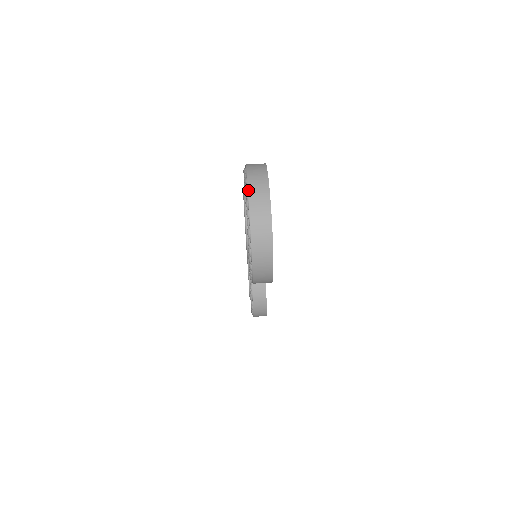
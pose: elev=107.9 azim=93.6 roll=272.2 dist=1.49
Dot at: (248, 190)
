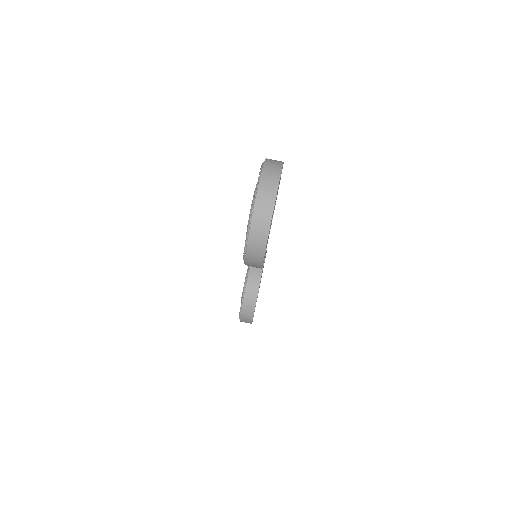
Dot at: (261, 174)
